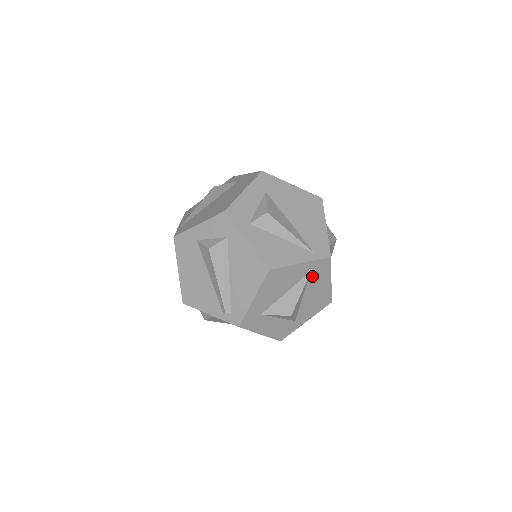
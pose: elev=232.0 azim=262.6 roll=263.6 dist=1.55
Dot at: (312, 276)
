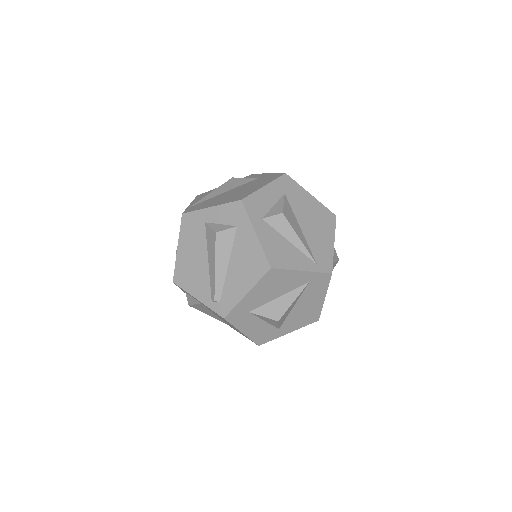
Dot at: (309, 287)
